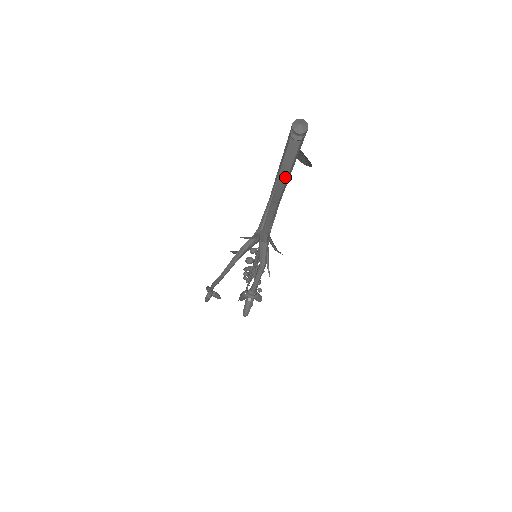
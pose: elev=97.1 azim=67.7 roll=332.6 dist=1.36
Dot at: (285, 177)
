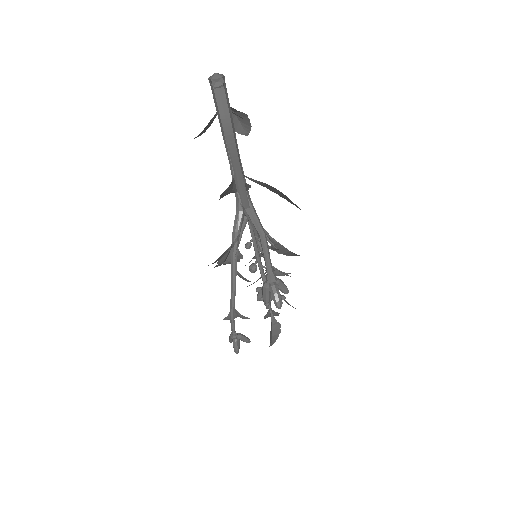
Dot at: (230, 129)
